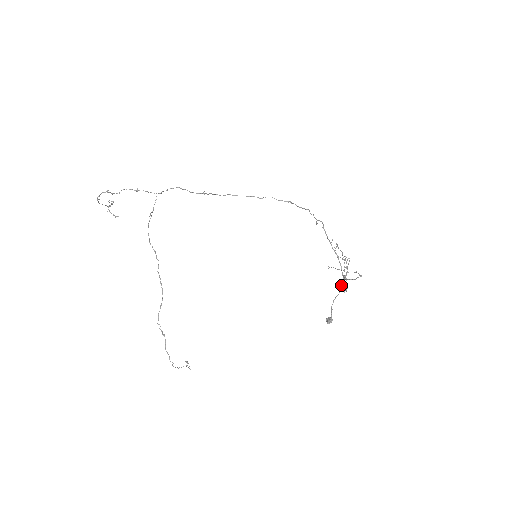
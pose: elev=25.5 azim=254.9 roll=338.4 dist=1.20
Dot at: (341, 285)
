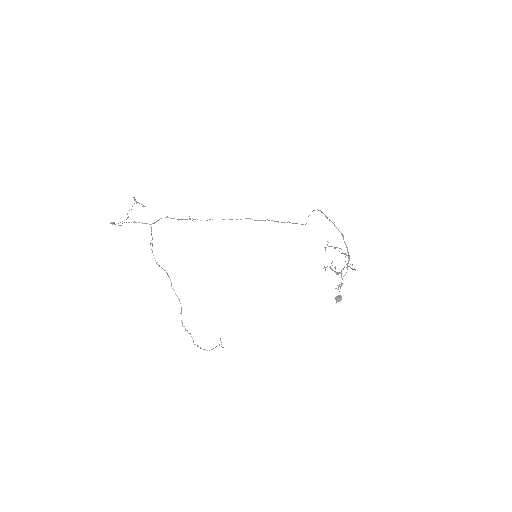
Dot at: occluded
